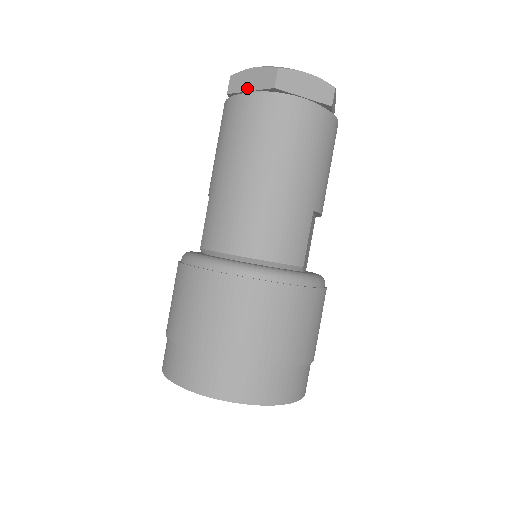
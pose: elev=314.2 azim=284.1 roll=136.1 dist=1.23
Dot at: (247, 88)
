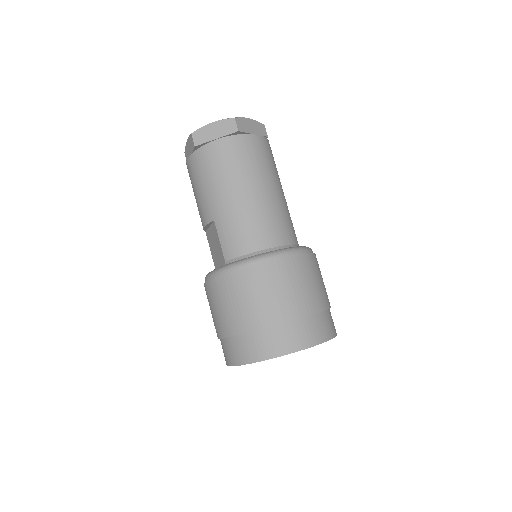
Dot at: (213, 137)
